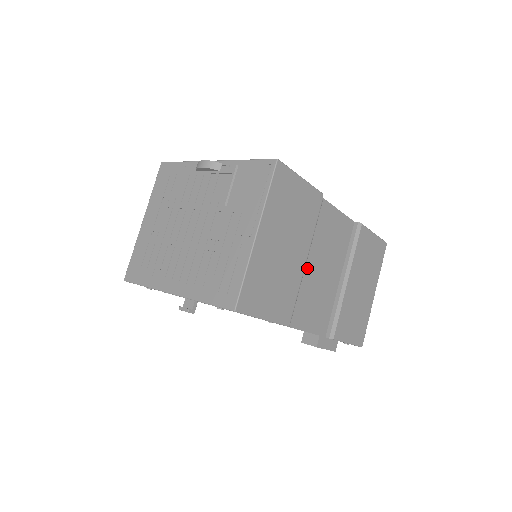
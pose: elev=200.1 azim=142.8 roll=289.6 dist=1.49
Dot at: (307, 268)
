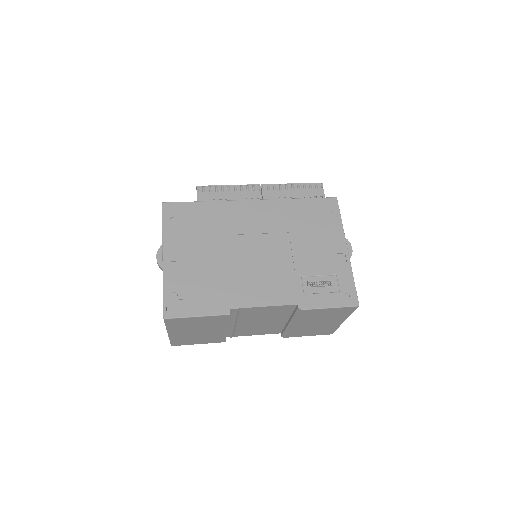
Dot at: (239, 325)
